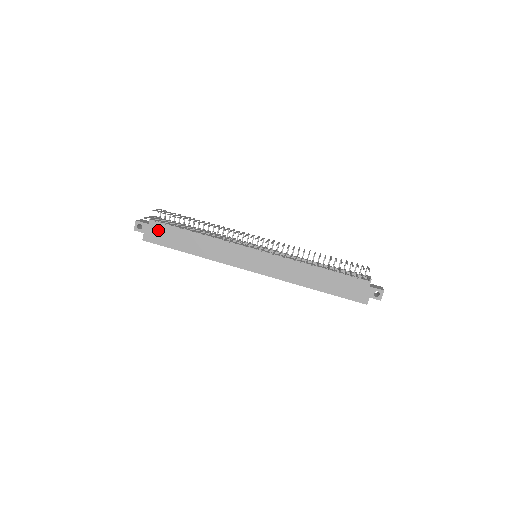
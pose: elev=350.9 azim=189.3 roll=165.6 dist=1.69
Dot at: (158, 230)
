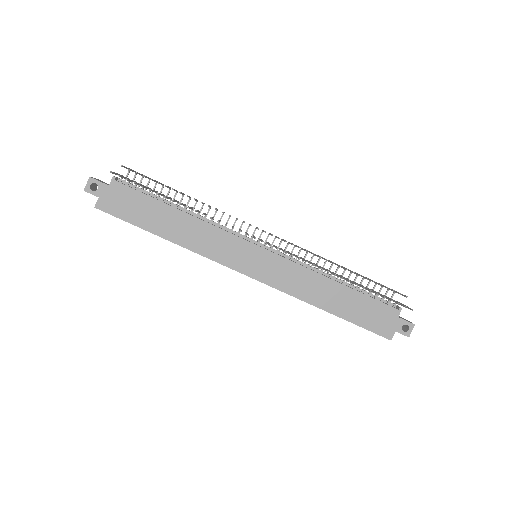
Dot at: (122, 197)
